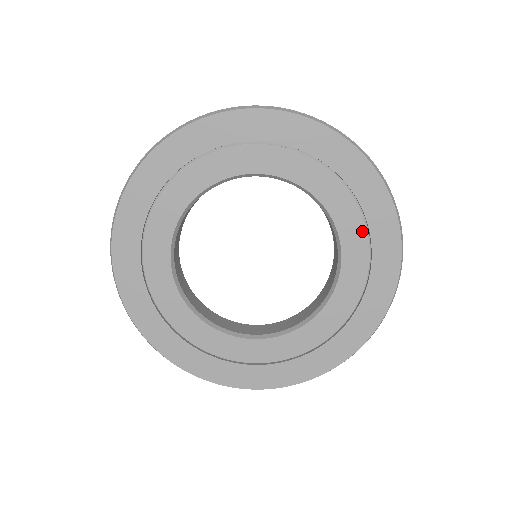
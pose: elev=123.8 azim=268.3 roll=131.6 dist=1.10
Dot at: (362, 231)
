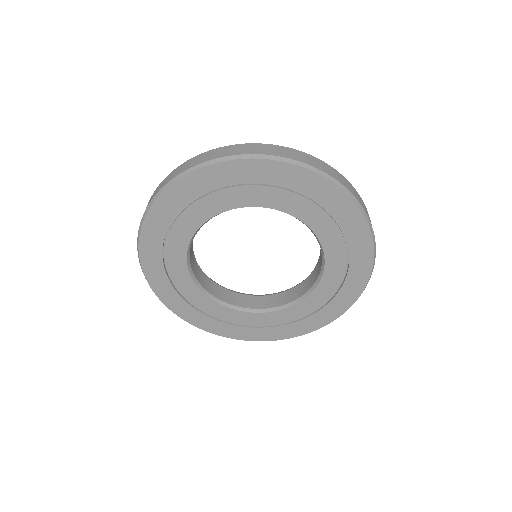
Dot at: (343, 249)
